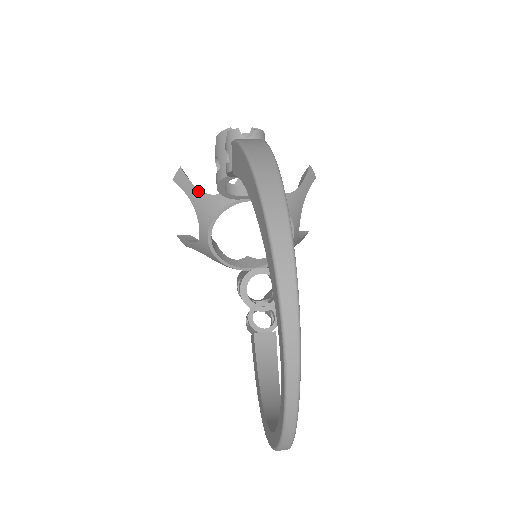
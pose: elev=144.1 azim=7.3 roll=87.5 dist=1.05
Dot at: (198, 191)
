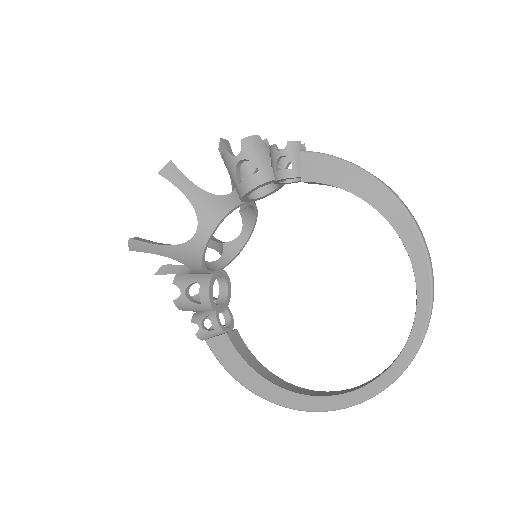
Dot at: (200, 189)
